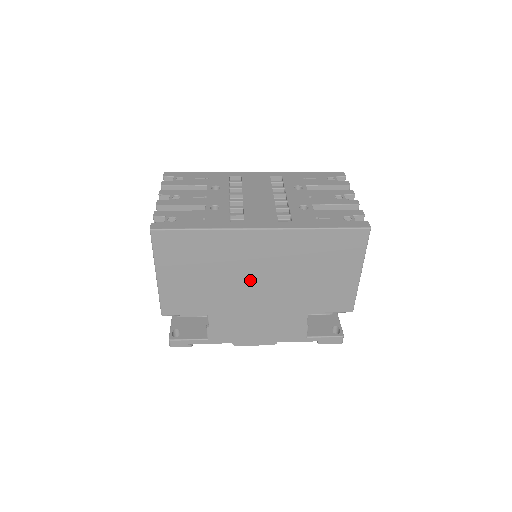
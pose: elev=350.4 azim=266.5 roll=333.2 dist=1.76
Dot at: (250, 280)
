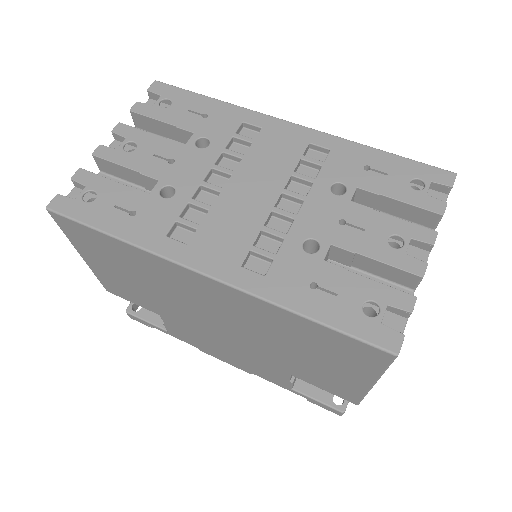
Dot at: (202, 313)
